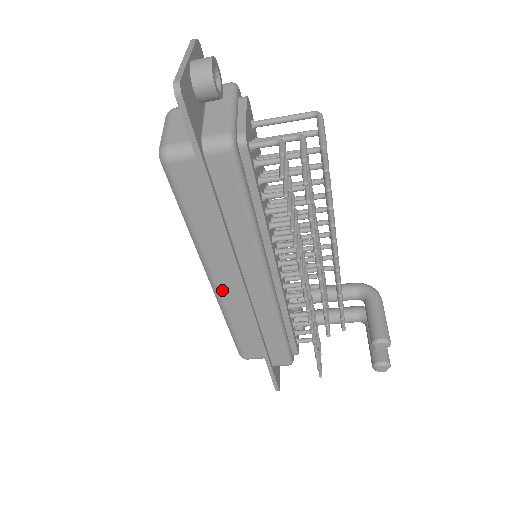
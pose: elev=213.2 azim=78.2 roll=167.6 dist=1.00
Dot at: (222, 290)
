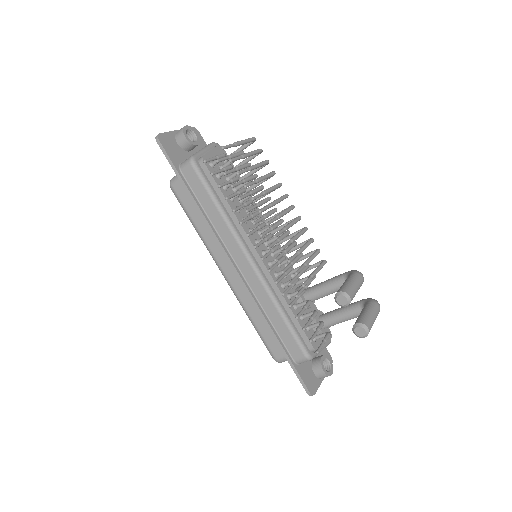
Dot at: (232, 282)
